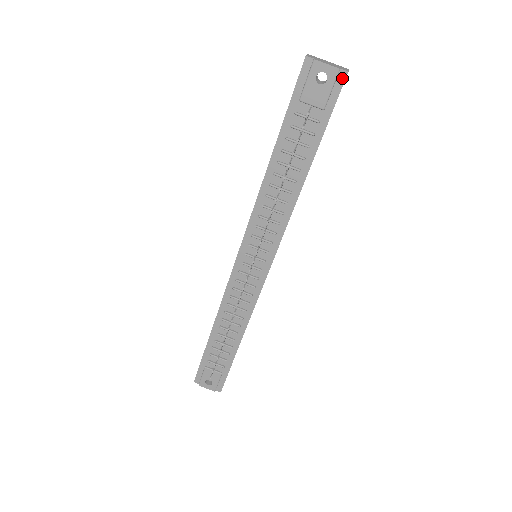
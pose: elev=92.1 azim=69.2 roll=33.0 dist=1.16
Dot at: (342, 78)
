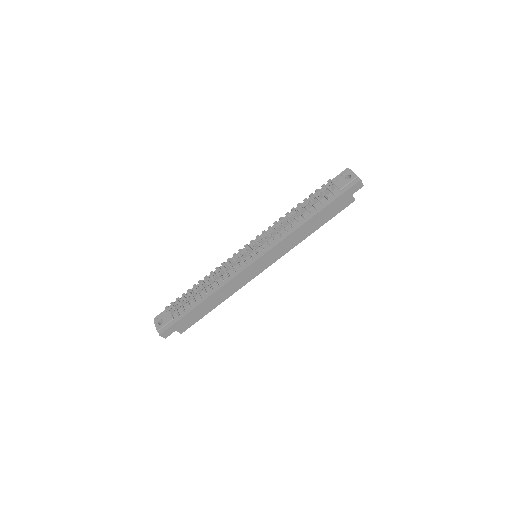
Dot at: (357, 181)
